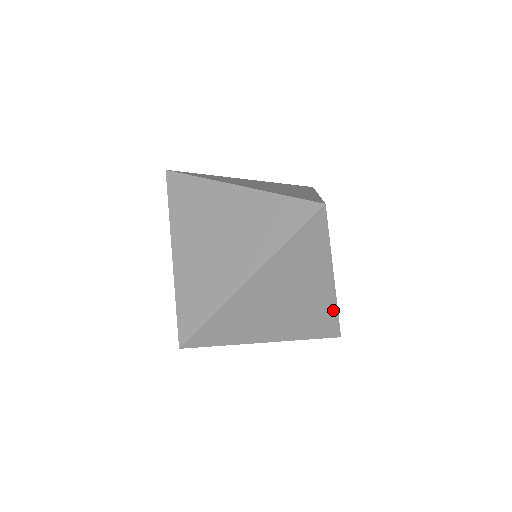
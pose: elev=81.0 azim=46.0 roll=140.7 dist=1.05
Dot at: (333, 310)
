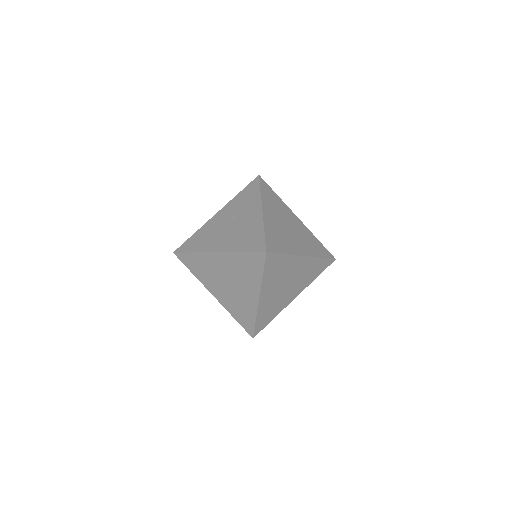
Dot at: occluded
